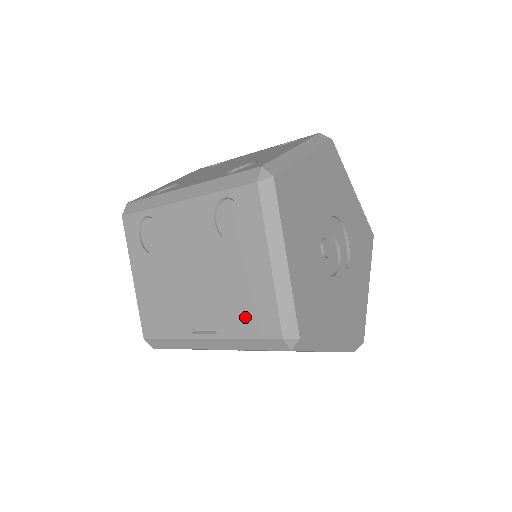
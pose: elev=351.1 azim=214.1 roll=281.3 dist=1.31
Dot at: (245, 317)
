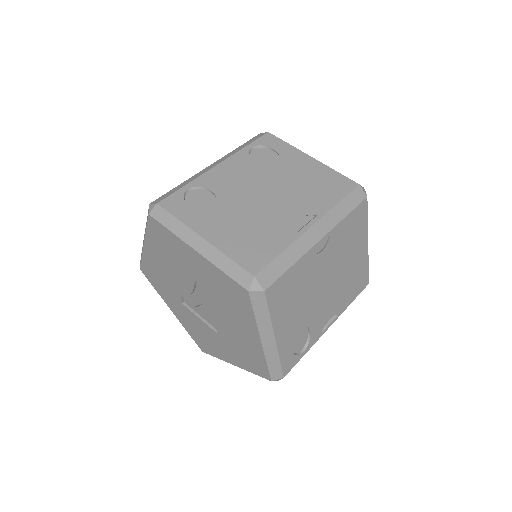
Dot at: (326, 191)
